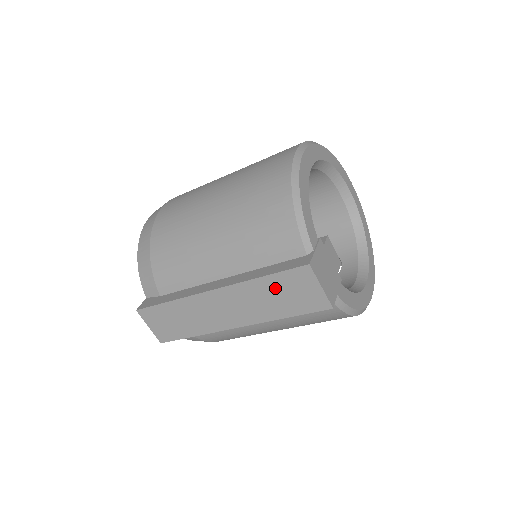
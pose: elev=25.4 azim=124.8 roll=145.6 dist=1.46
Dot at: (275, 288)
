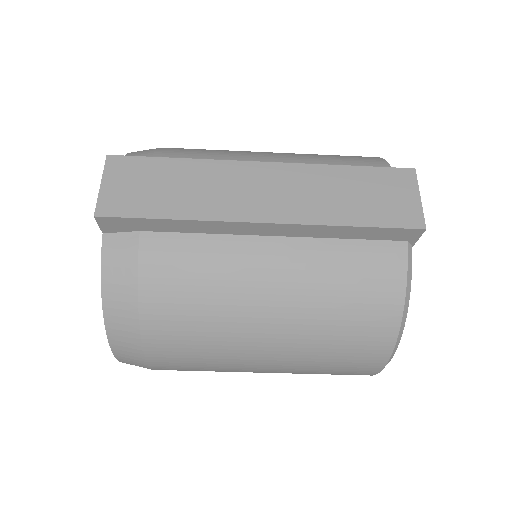
Dot at: (357, 183)
